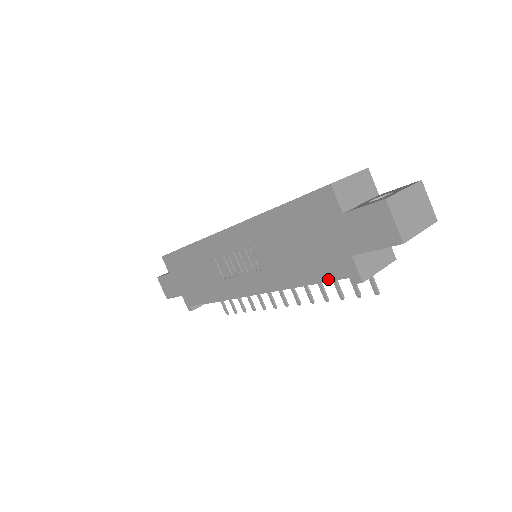
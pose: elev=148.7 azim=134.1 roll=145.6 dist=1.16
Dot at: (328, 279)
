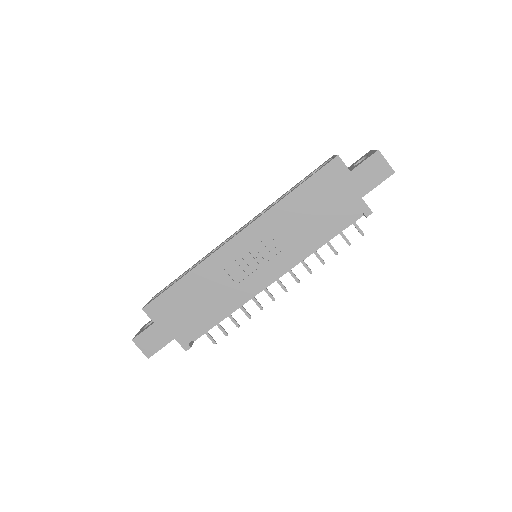
Dot at: (346, 225)
